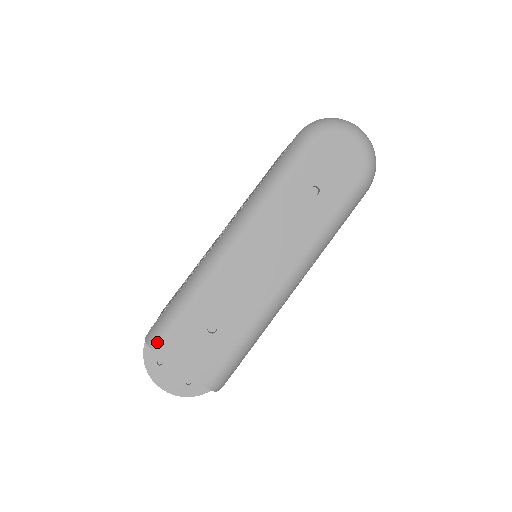
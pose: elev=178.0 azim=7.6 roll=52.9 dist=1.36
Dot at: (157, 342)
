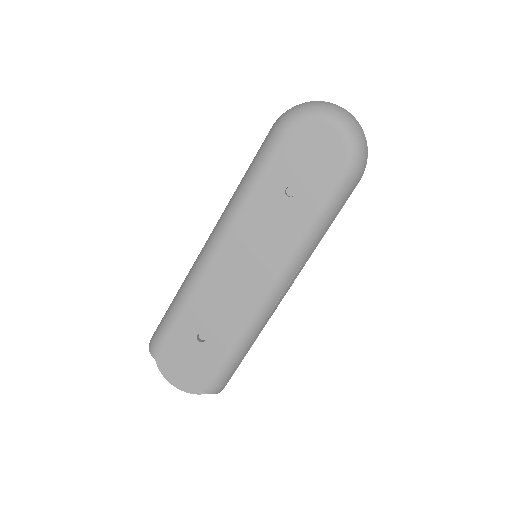
Dot at: (155, 349)
